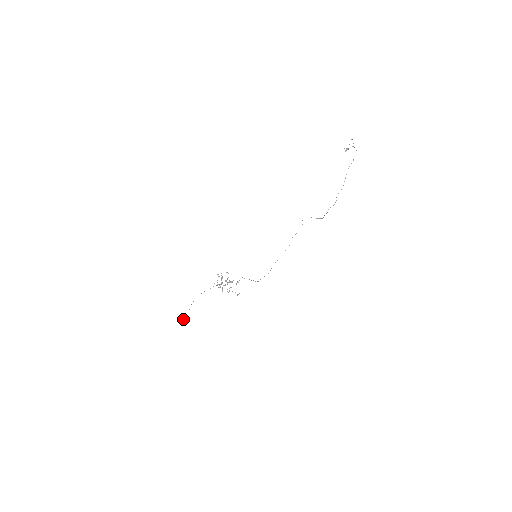
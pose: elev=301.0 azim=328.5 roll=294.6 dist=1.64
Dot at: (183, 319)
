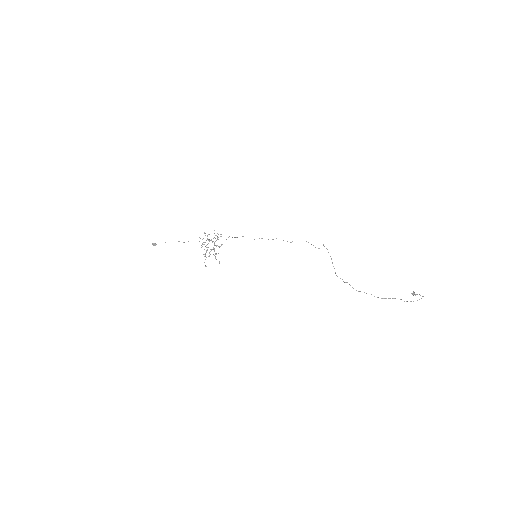
Dot at: occluded
